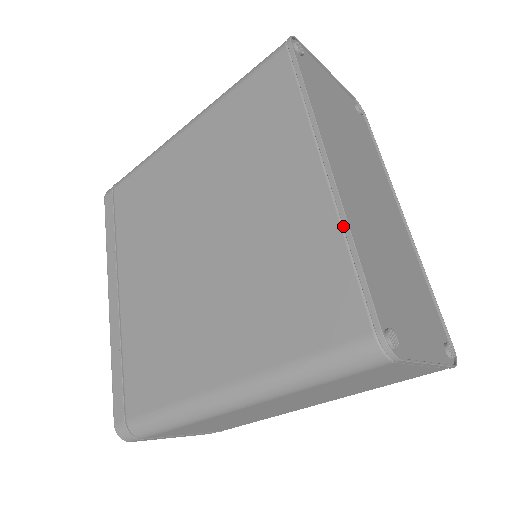
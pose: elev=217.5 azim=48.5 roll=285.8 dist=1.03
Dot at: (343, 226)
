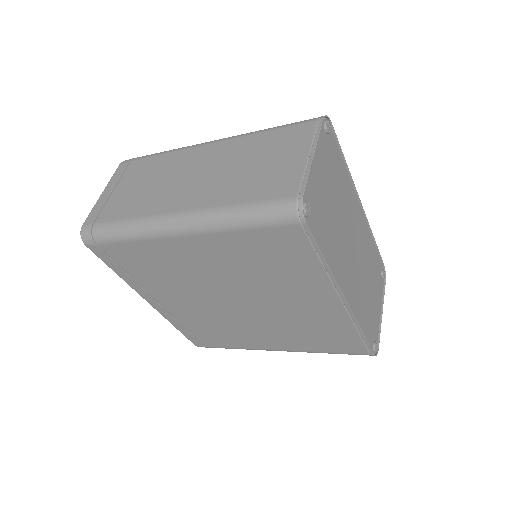
Dot at: (356, 326)
